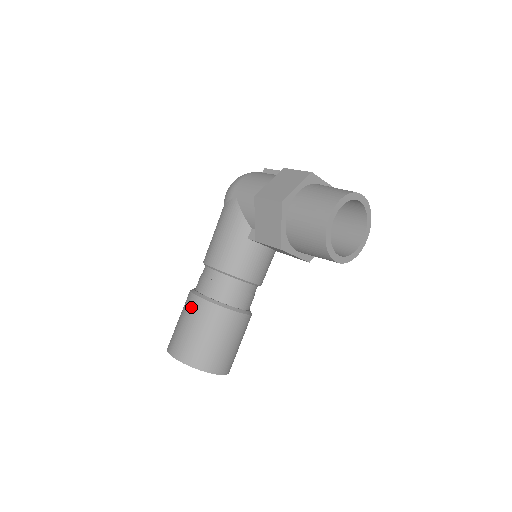
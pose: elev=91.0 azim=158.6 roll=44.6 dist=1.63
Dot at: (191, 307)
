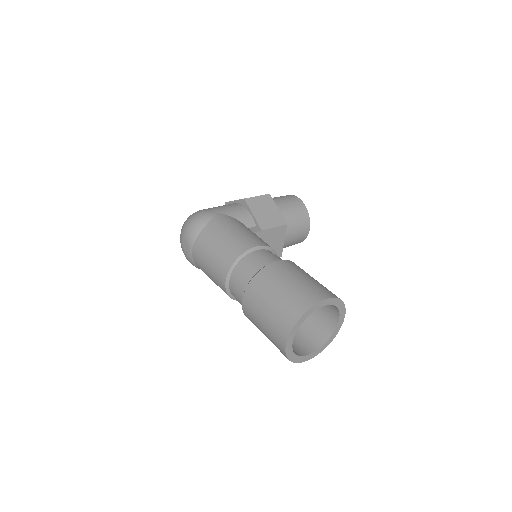
Dot at: (285, 267)
